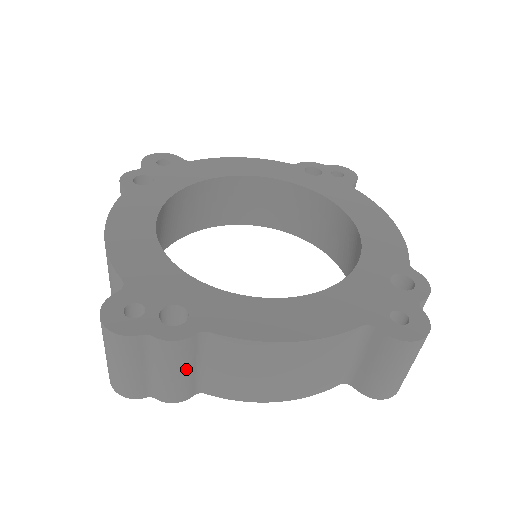
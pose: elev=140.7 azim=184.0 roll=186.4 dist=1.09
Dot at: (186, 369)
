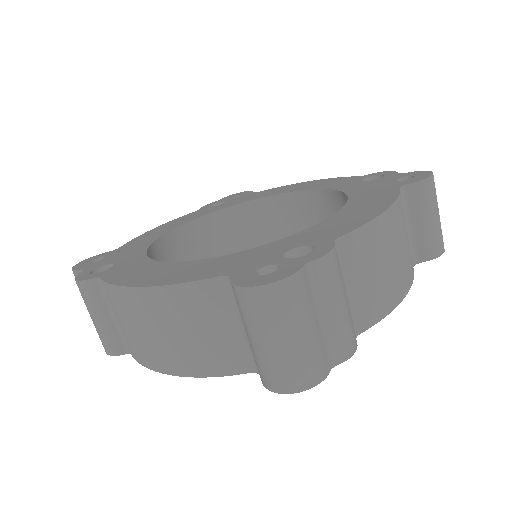
Dot at: (345, 294)
